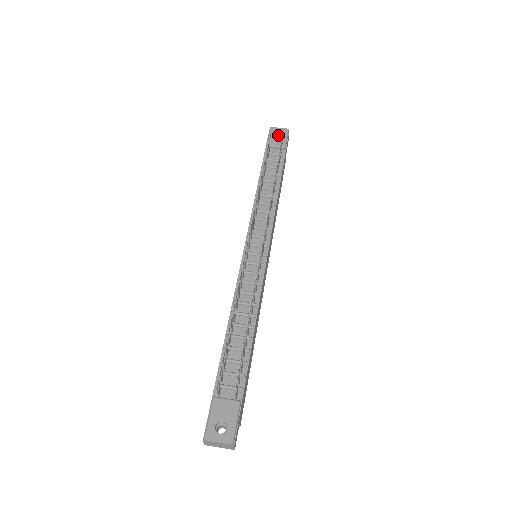
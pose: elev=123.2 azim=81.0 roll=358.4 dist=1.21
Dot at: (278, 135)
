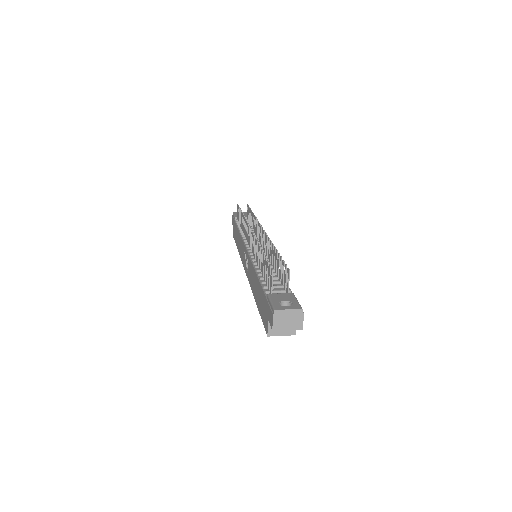
Dot at: occluded
